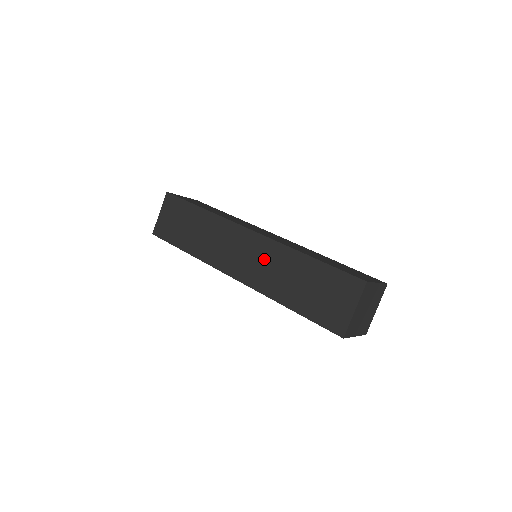
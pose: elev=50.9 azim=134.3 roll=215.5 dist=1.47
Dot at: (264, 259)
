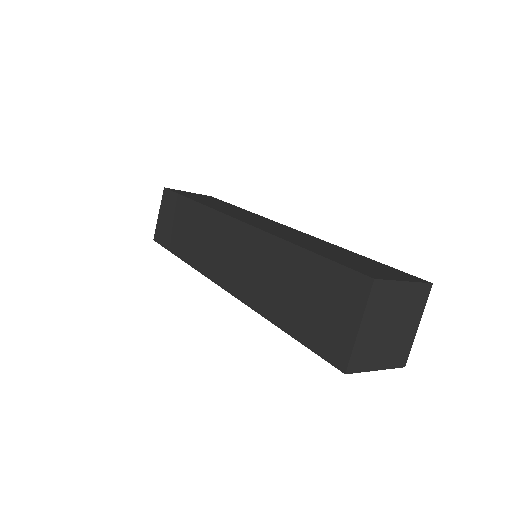
Dot at: (293, 233)
